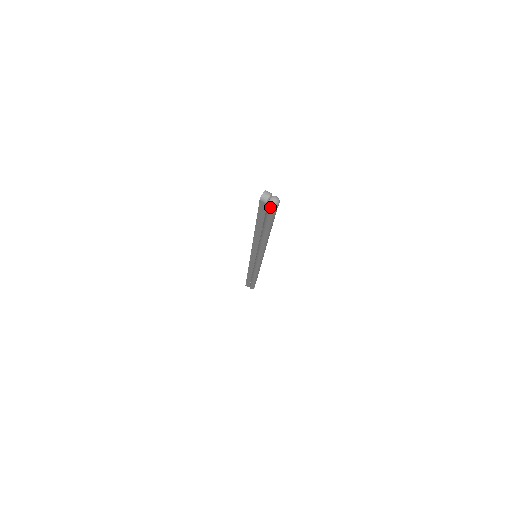
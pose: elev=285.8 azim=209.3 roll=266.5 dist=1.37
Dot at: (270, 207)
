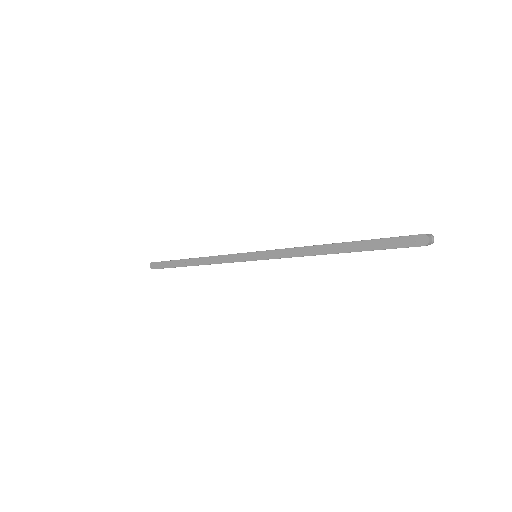
Dot at: occluded
